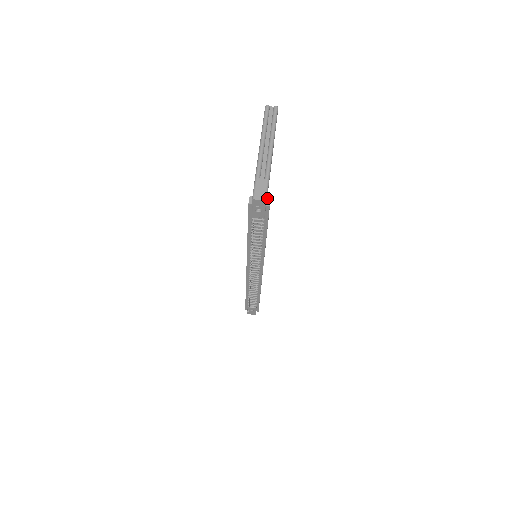
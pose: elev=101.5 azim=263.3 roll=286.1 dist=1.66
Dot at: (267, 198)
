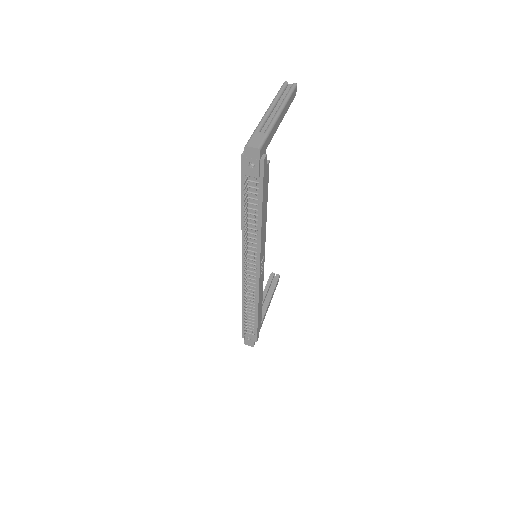
Dot at: occluded
